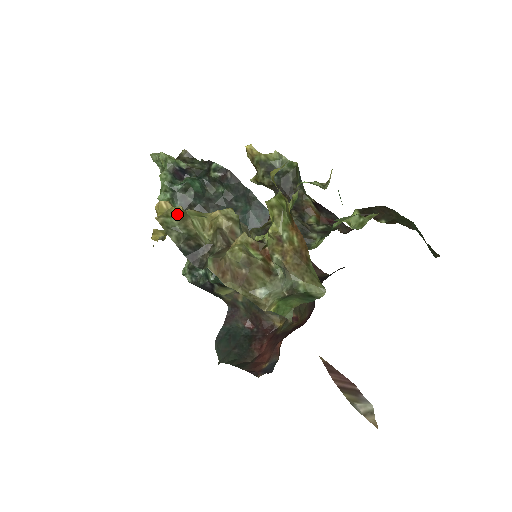
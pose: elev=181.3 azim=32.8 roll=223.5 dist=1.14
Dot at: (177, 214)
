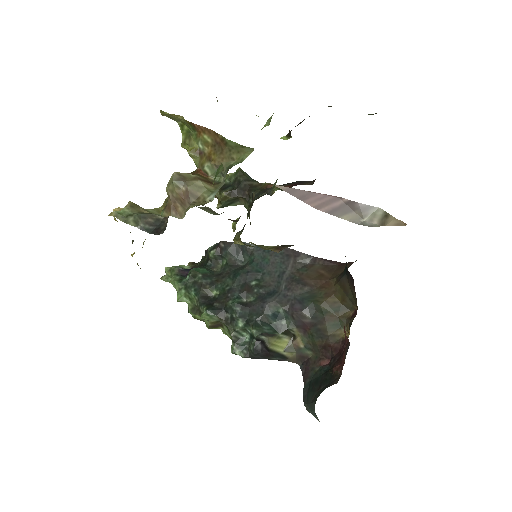
Dot at: (126, 205)
